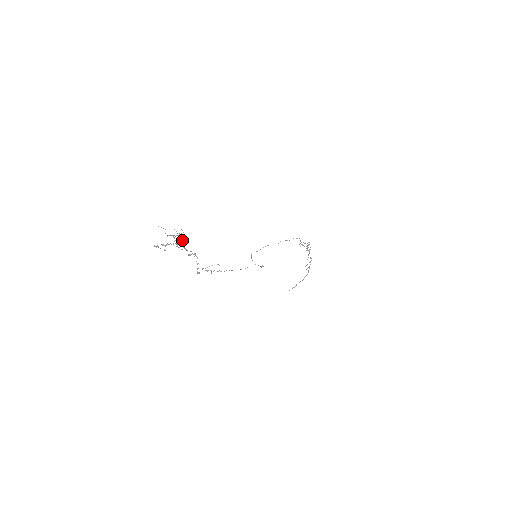
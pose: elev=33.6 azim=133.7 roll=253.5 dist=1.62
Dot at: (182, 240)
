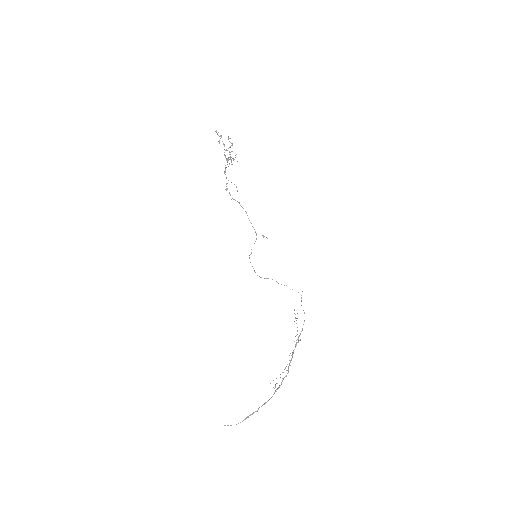
Dot at: occluded
